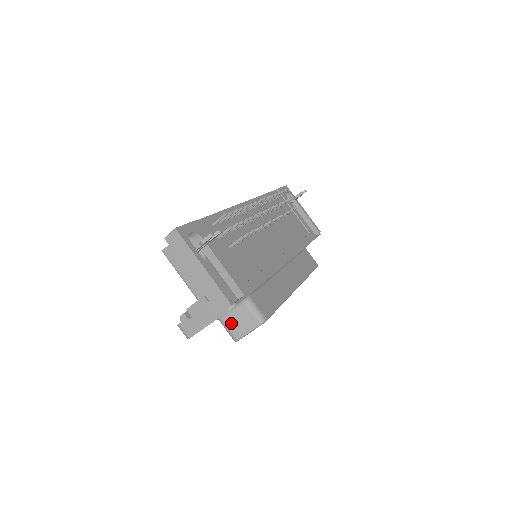
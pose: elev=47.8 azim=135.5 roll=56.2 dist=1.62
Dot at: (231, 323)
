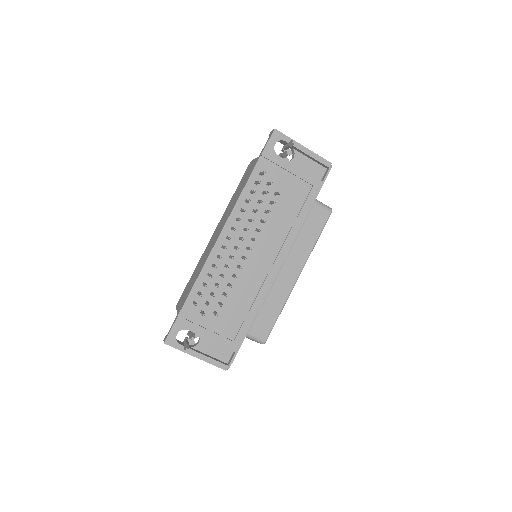
Dot at: occluded
